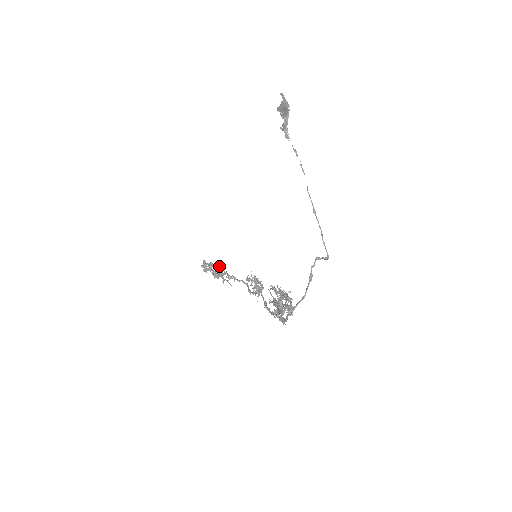
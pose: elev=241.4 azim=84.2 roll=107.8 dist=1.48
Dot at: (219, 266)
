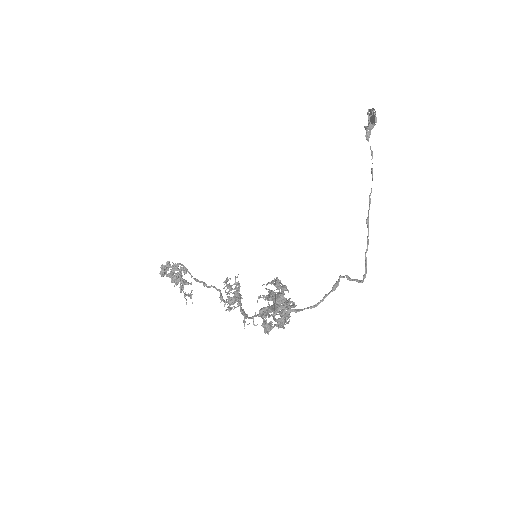
Dot at: occluded
